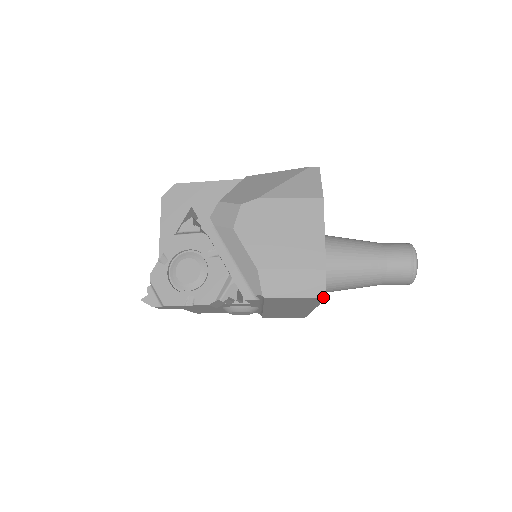
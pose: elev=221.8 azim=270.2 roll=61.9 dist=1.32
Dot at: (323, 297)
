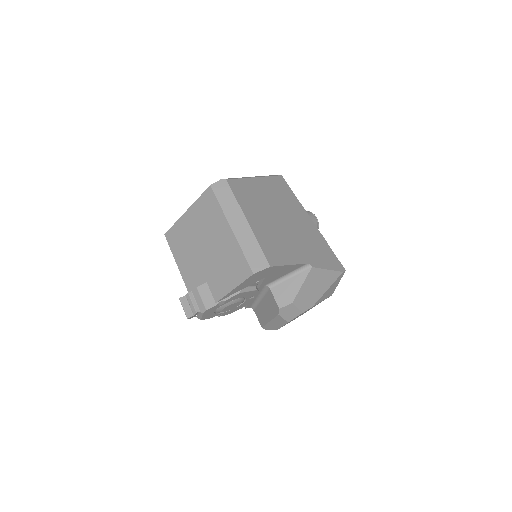
Dot at: occluded
